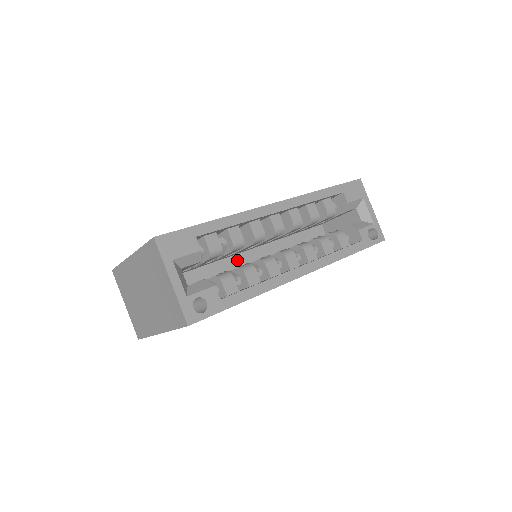
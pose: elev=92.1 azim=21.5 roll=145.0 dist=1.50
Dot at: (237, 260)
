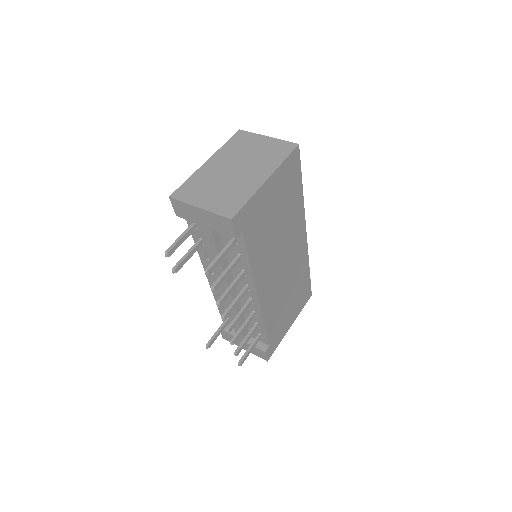
Dot at: occluded
